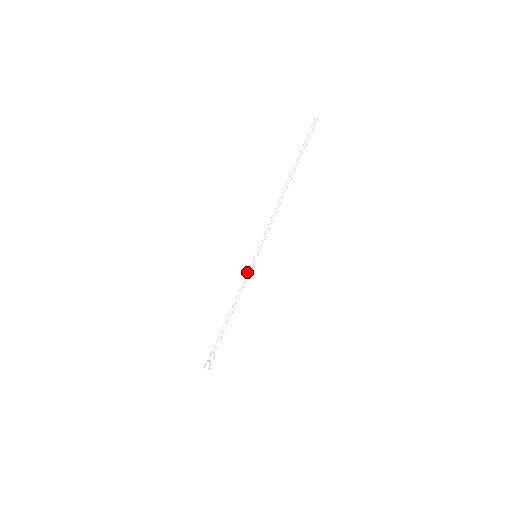
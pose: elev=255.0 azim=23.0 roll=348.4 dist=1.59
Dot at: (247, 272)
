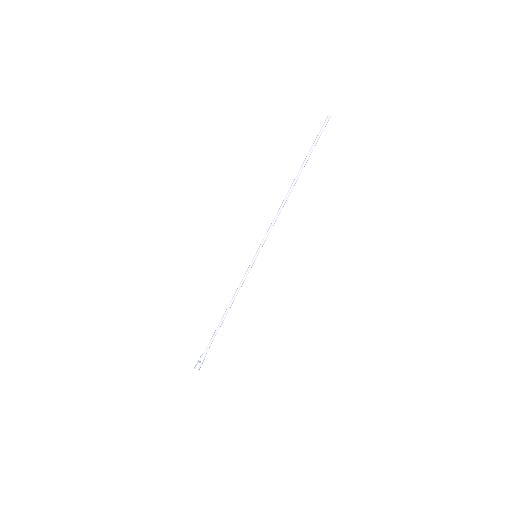
Dot at: (246, 272)
